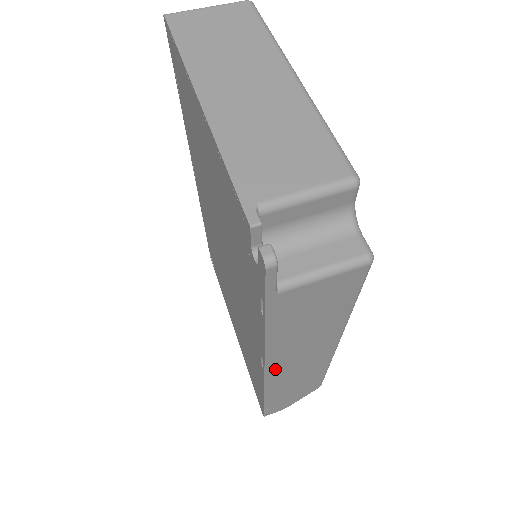
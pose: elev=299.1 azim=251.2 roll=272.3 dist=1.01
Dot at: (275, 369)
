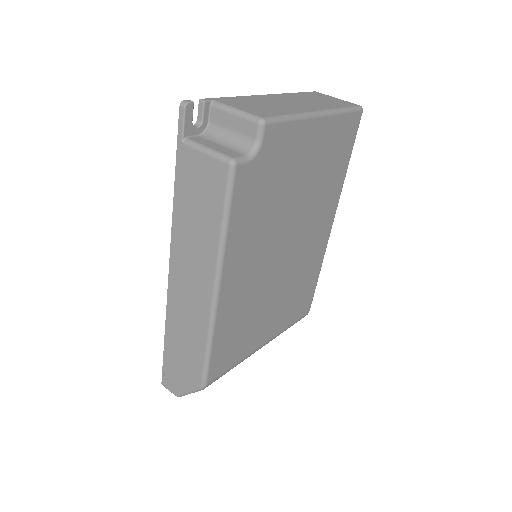
Dot at: (175, 274)
